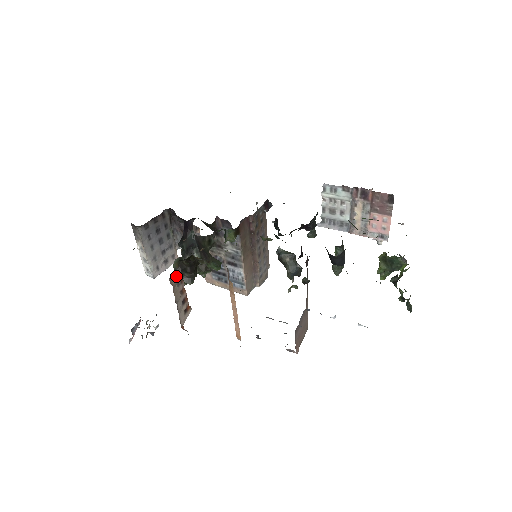
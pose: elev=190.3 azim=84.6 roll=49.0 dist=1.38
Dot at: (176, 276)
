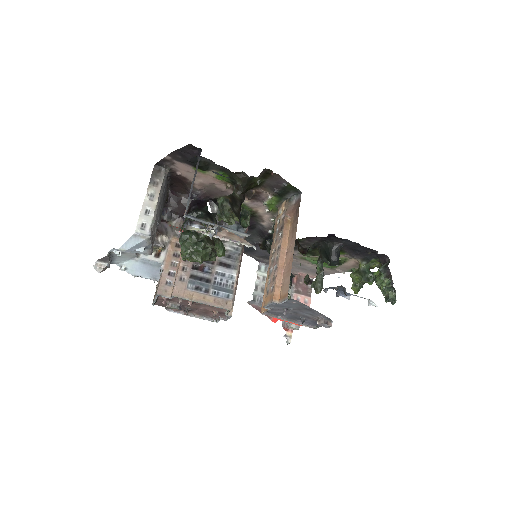
Dot at: occluded
